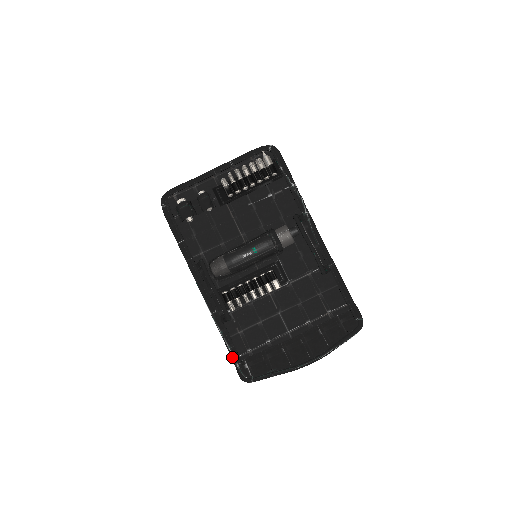
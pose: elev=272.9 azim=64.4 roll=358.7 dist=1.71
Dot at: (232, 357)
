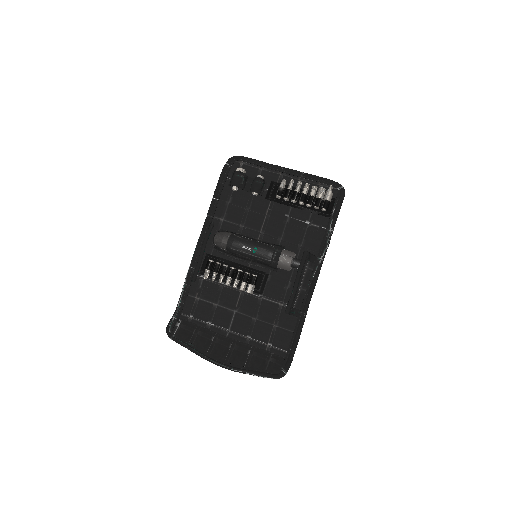
Dot at: (176, 309)
